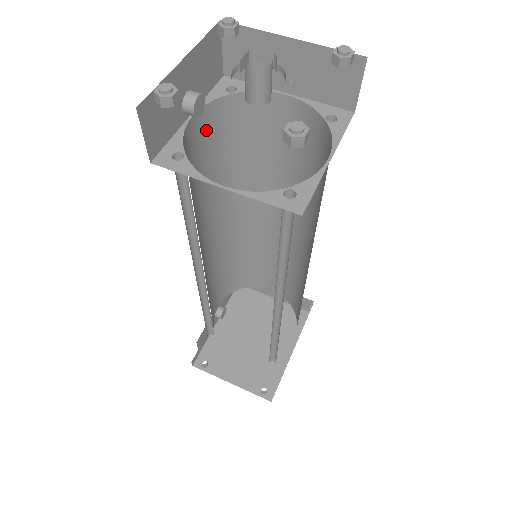
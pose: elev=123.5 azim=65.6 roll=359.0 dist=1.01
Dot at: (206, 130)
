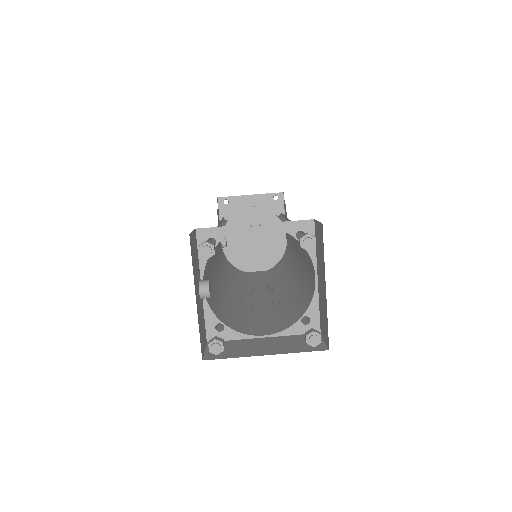
Dot at: (206, 267)
